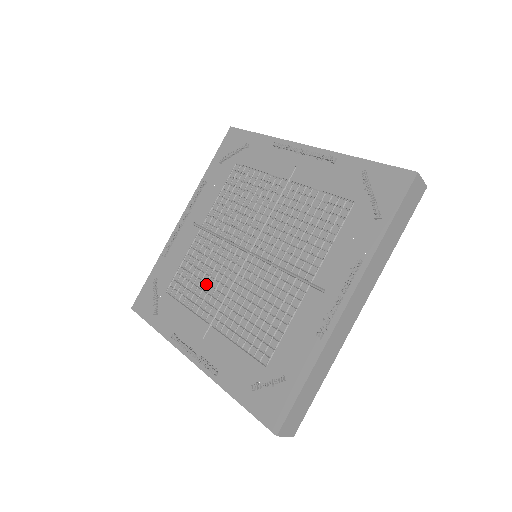
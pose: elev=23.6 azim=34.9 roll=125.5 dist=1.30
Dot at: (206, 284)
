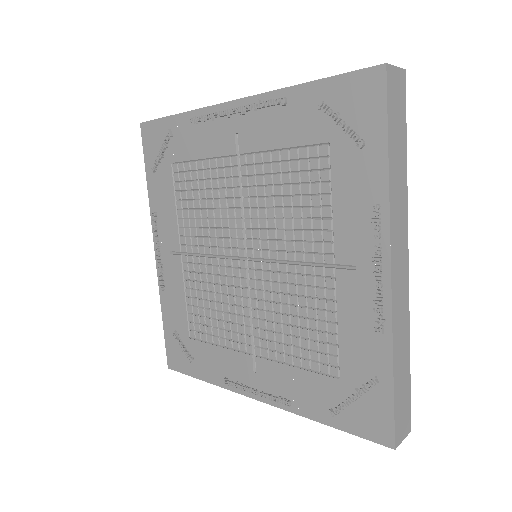
Dot at: (200, 220)
